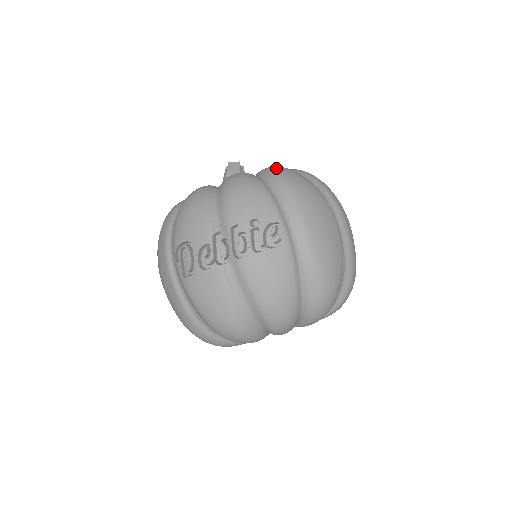
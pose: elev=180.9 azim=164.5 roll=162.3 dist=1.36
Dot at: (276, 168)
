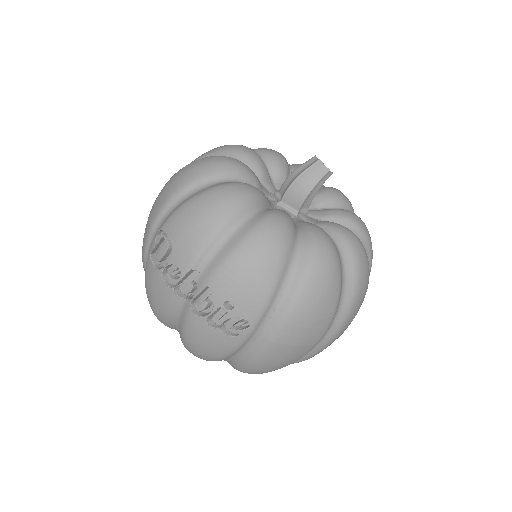
Dot at: (320, 259)
